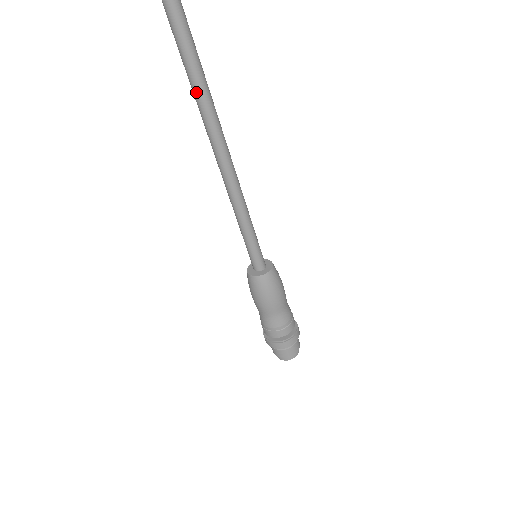
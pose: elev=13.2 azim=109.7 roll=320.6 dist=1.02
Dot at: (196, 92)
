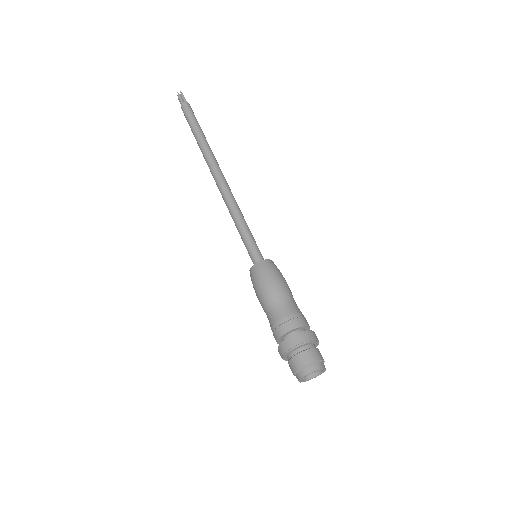
Dot at: (203, 151)
